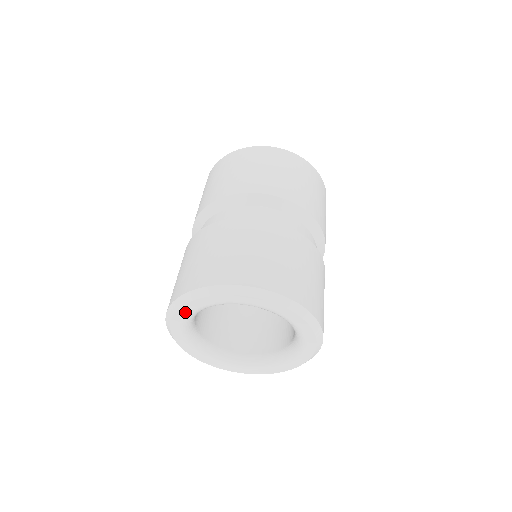
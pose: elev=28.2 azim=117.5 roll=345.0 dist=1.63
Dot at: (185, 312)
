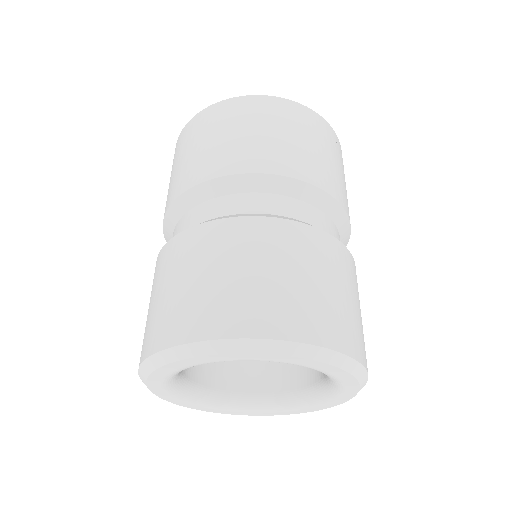
Dot at: (187, 364)
